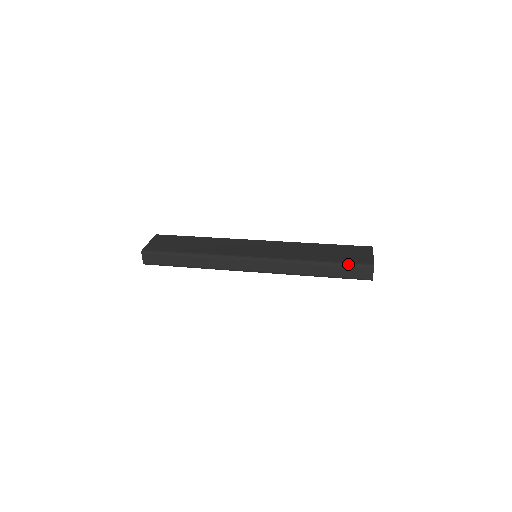
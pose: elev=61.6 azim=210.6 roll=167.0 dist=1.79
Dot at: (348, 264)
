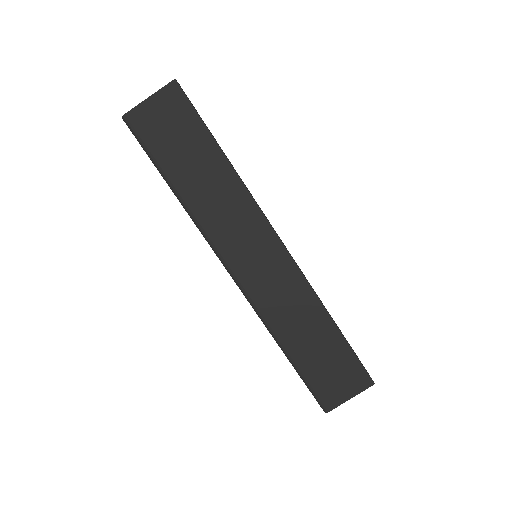
Dot at: (308, 386)
